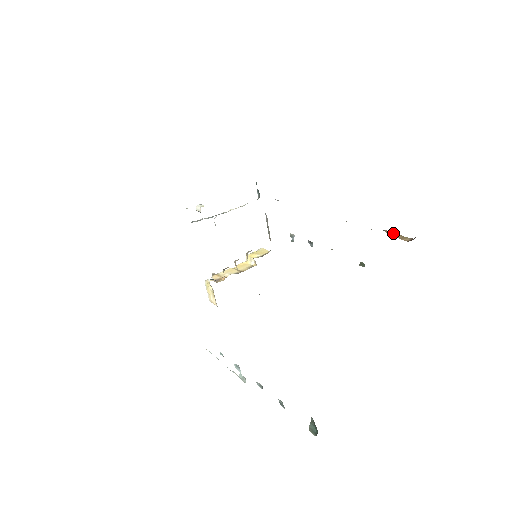
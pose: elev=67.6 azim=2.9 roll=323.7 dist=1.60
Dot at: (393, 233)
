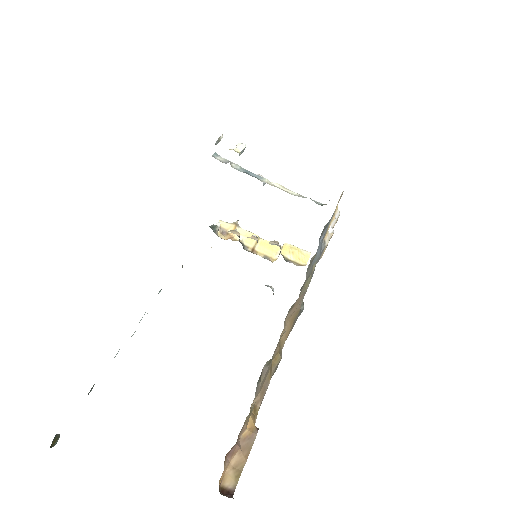
Dot at: (247, 449)
